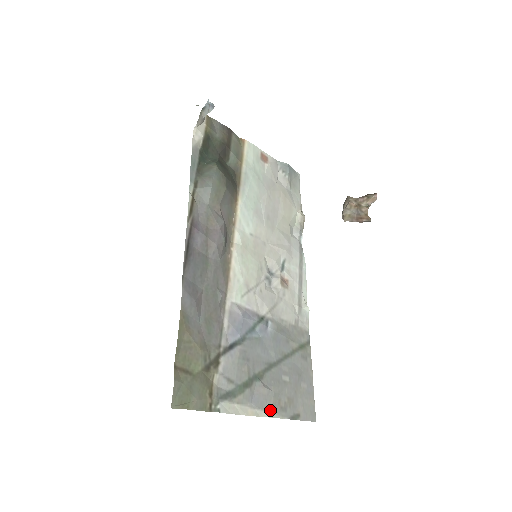
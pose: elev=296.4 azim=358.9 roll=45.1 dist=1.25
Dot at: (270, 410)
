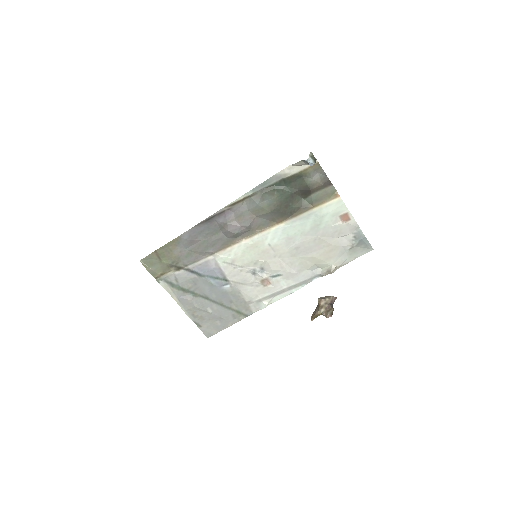
Dot at: (186, 309)
